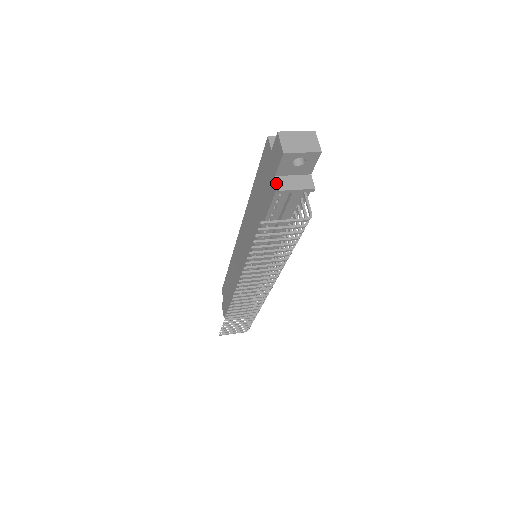
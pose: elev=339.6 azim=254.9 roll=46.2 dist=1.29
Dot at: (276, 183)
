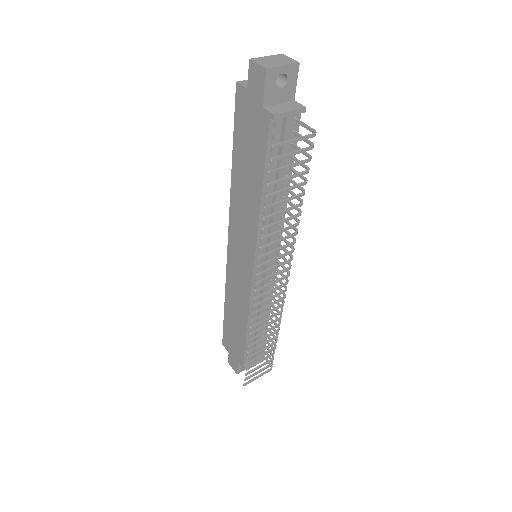
Dot at: (267, 112)
